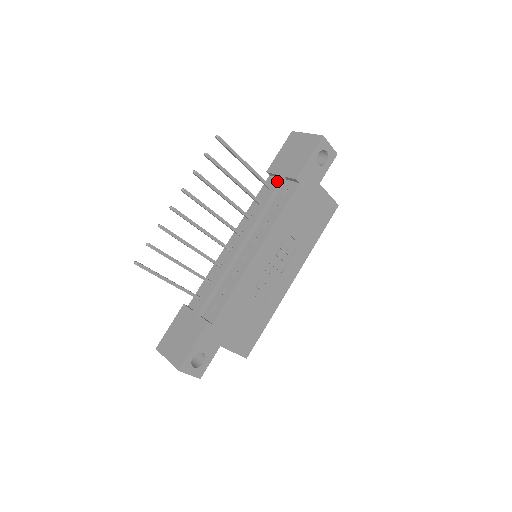
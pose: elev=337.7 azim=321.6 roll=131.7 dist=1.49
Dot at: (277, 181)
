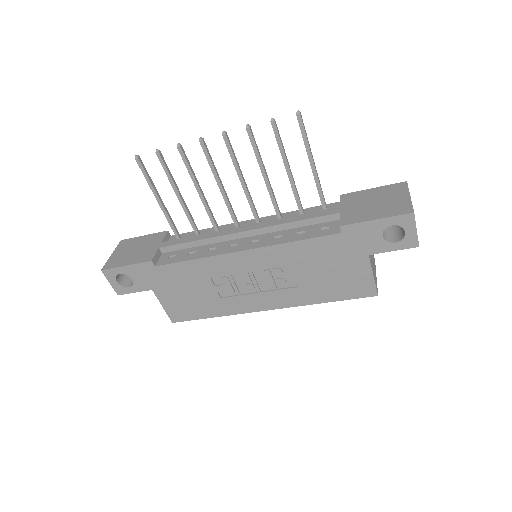
Dot at: (331, 211)
